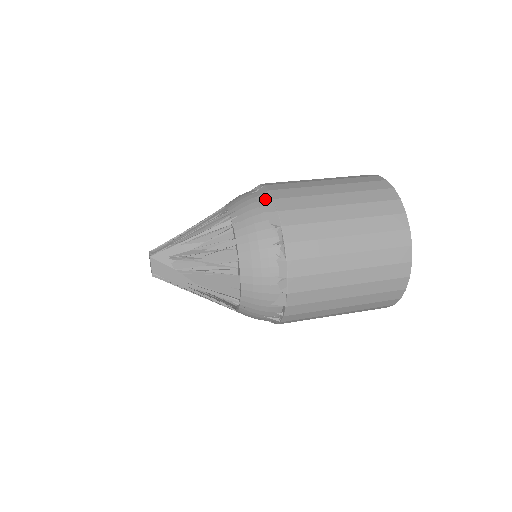
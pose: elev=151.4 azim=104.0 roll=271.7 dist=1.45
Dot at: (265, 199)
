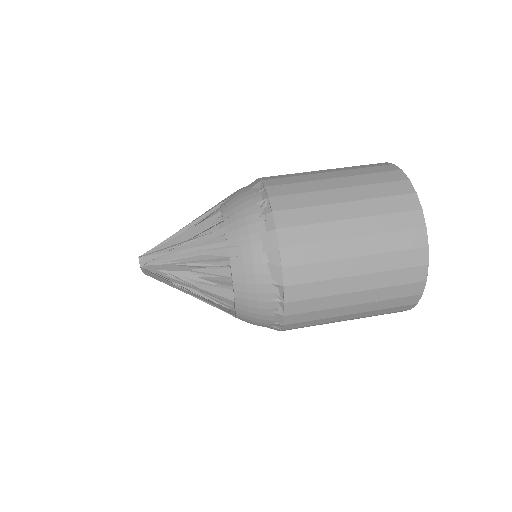
Dot at: (270, 243)
